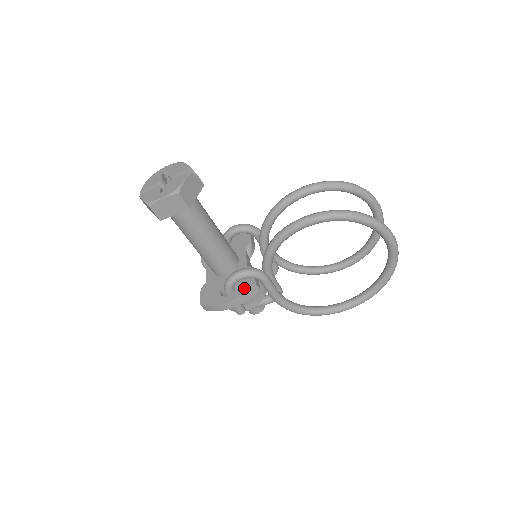
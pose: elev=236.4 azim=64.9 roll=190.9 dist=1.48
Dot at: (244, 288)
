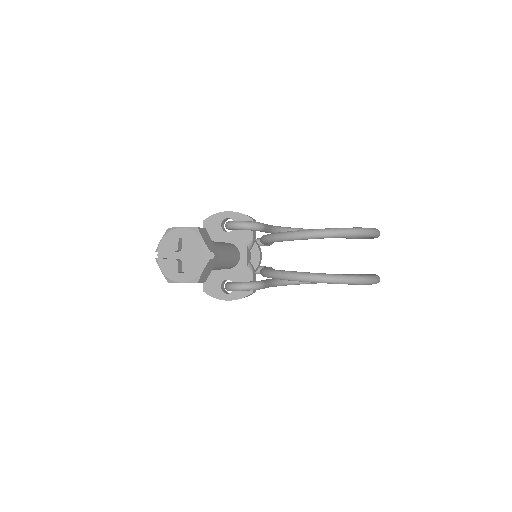
Dot at: (242, 293)
